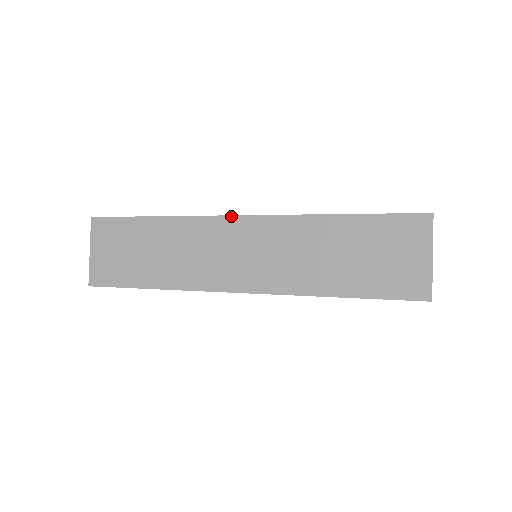
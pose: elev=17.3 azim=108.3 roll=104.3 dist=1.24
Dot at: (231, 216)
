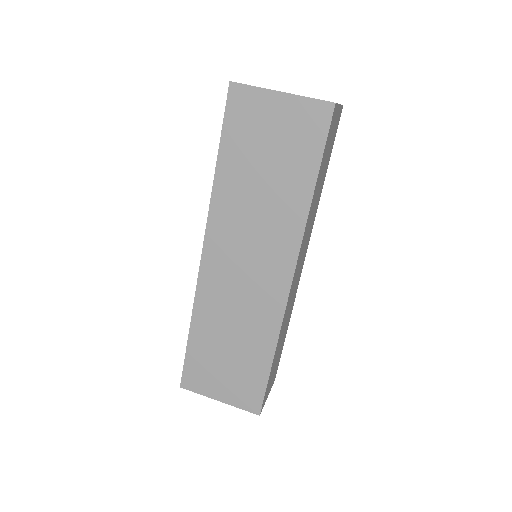
Dot at: occluded
